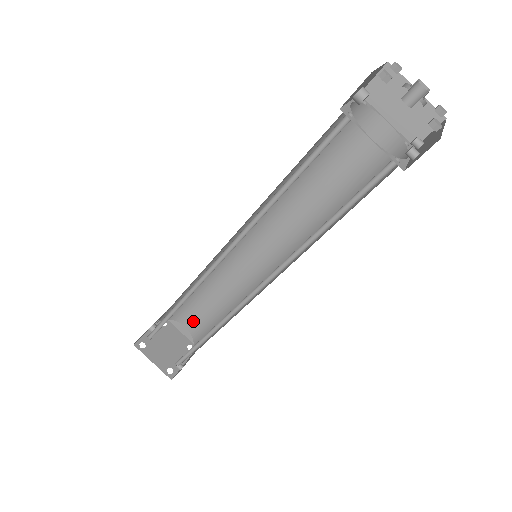
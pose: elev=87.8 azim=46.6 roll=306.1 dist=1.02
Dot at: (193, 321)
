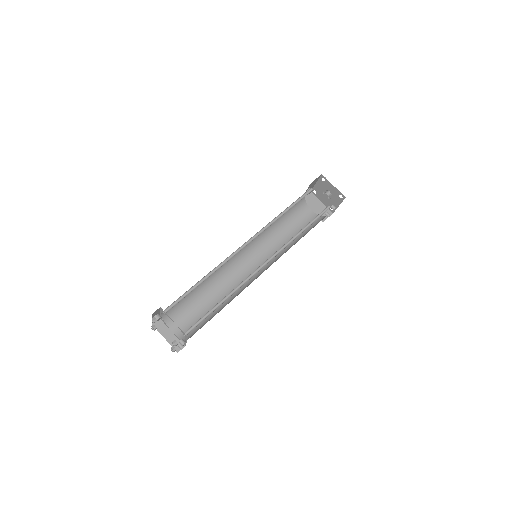
Dot at: (182, 325)
